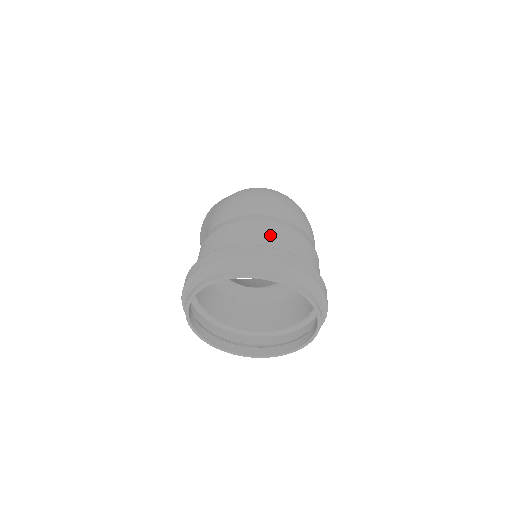
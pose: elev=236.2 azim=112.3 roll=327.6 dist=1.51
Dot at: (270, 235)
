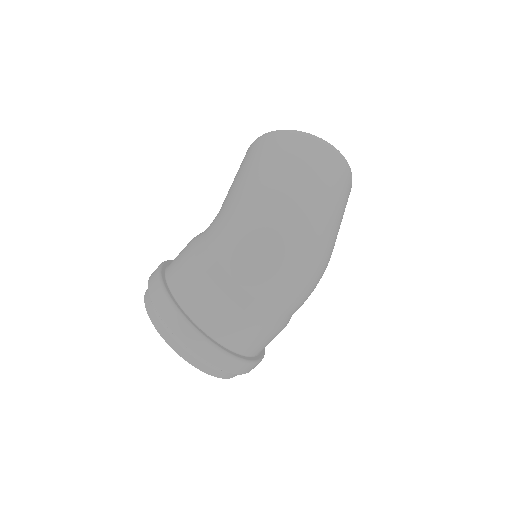
Dot at: (230, 325)
